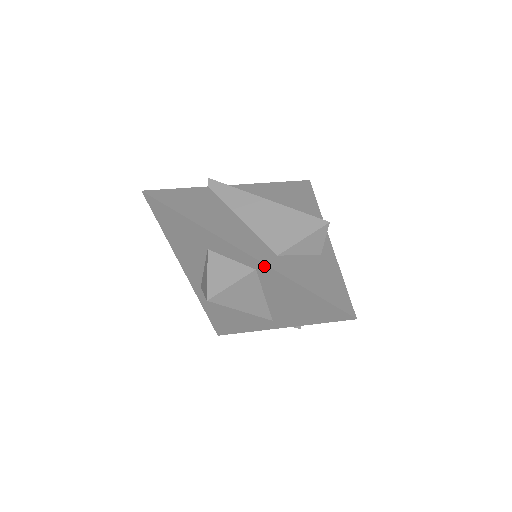
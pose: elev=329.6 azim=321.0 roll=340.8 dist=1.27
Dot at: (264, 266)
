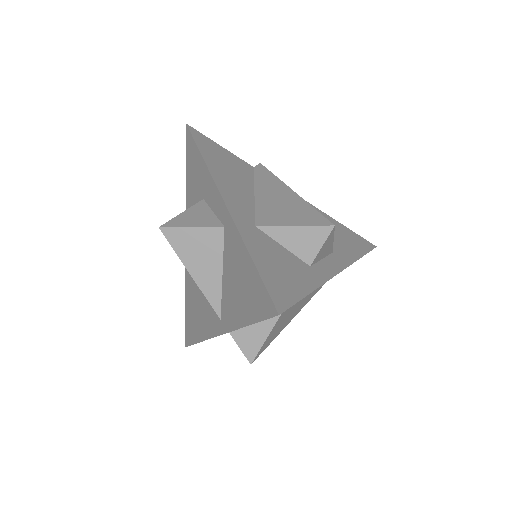
Dot at: (230, 219)
